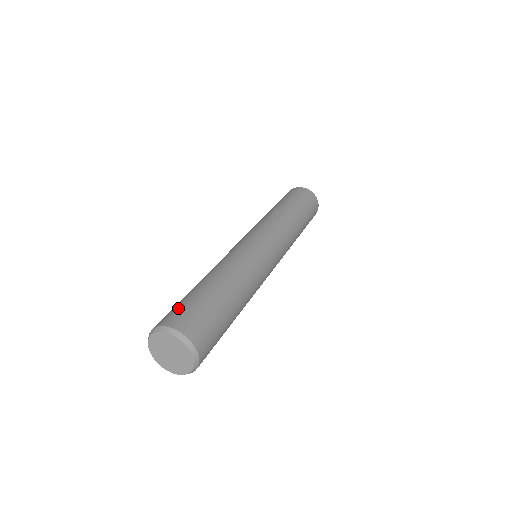
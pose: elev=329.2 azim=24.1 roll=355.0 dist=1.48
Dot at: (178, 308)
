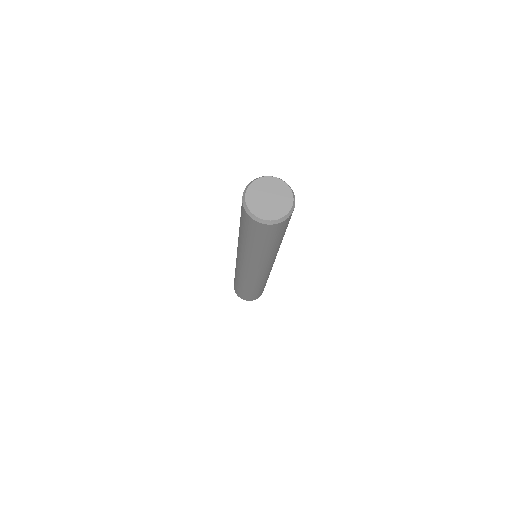
Dot at: occluded
